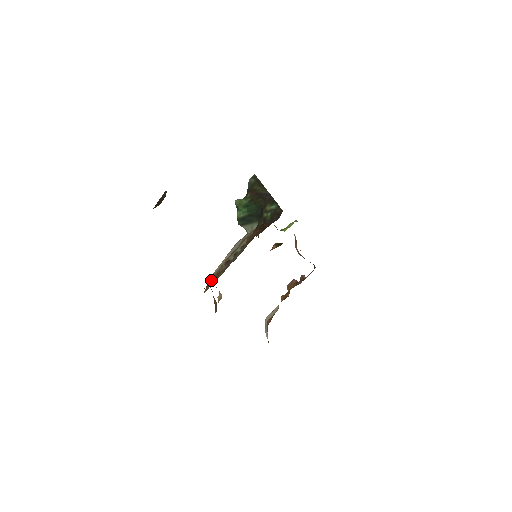
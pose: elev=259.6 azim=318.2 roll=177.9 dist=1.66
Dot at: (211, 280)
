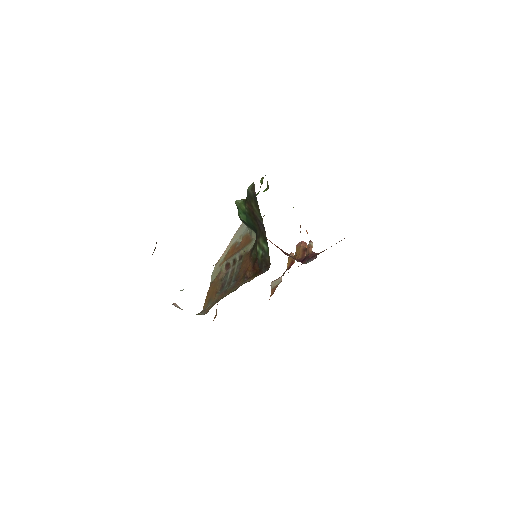
Dot at: (212, 285)
